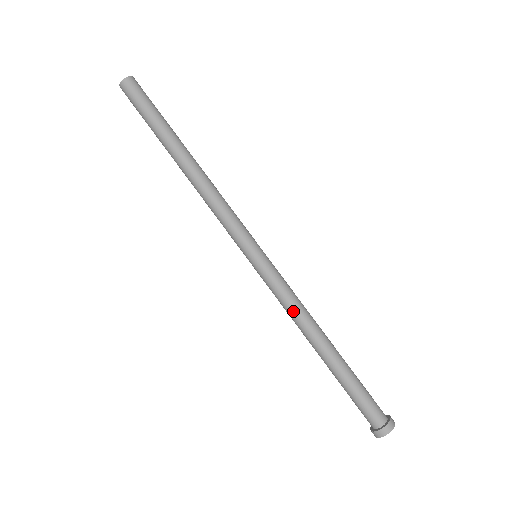
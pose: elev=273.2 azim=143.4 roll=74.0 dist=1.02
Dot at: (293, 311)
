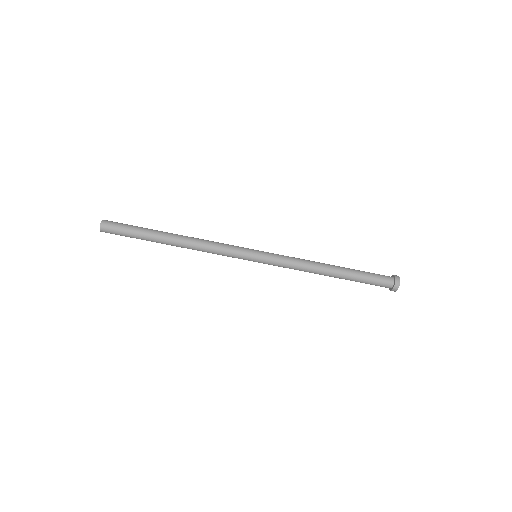
Dot at: (300, 269)
